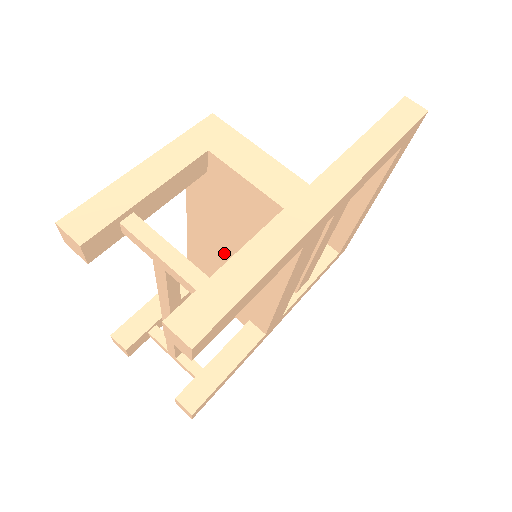
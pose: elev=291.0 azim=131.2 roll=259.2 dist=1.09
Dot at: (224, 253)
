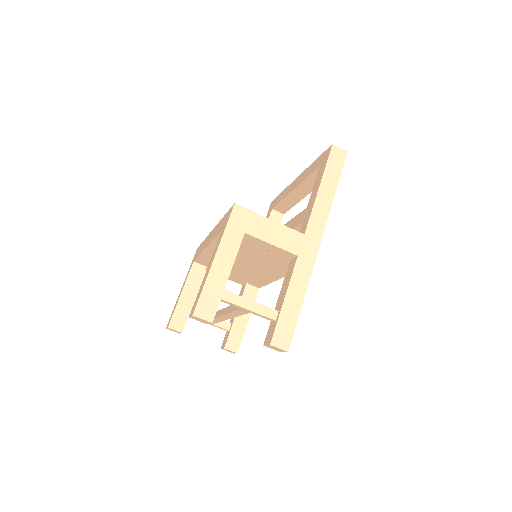
Dot at: (237, 261)
